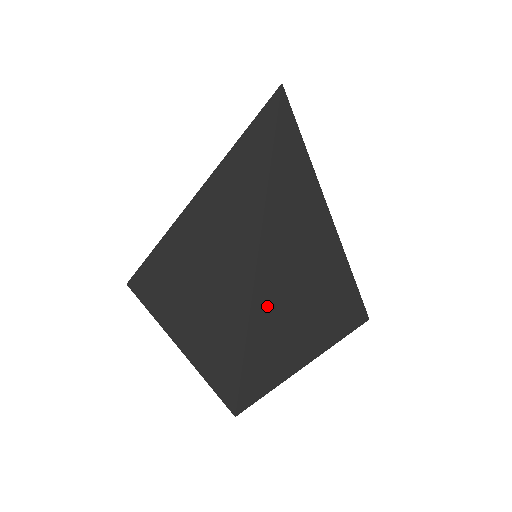
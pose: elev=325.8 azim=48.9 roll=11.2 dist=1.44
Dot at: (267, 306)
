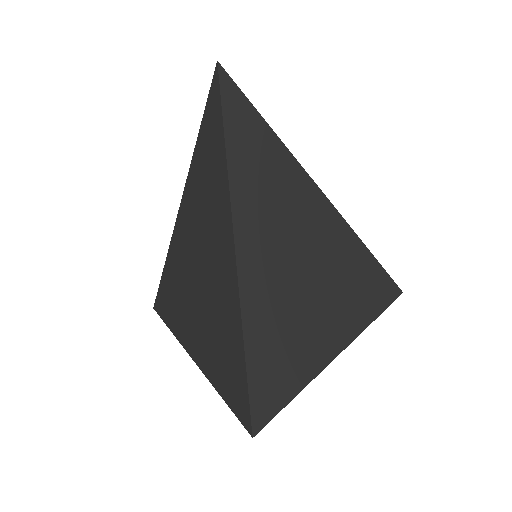
Dot at: (262, 320)
